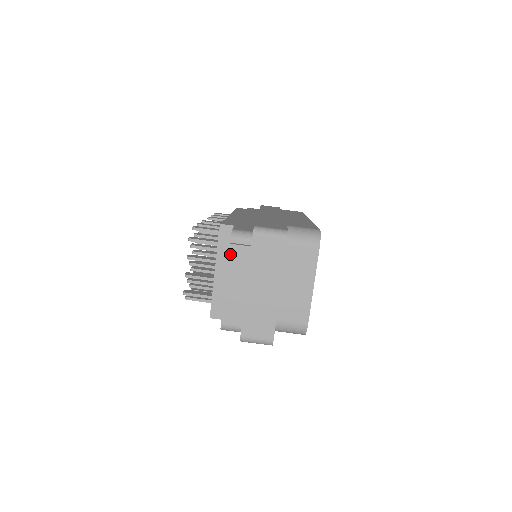
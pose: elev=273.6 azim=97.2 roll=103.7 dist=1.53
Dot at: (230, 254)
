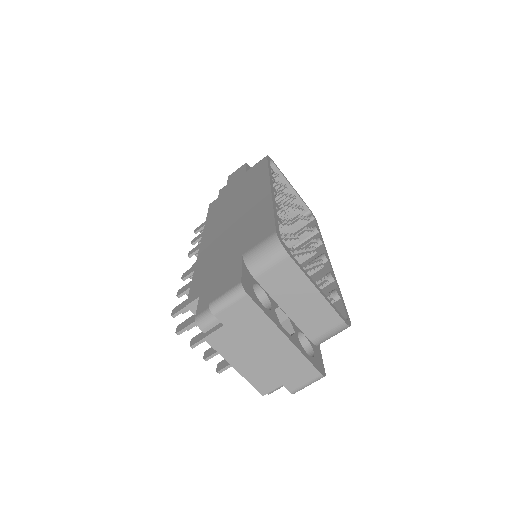
Dot at: (213, 345)
